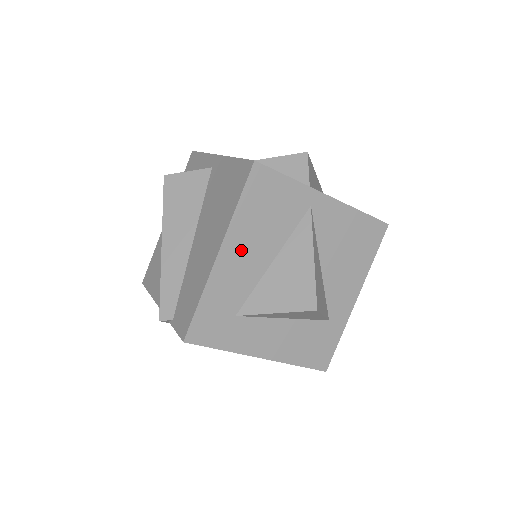
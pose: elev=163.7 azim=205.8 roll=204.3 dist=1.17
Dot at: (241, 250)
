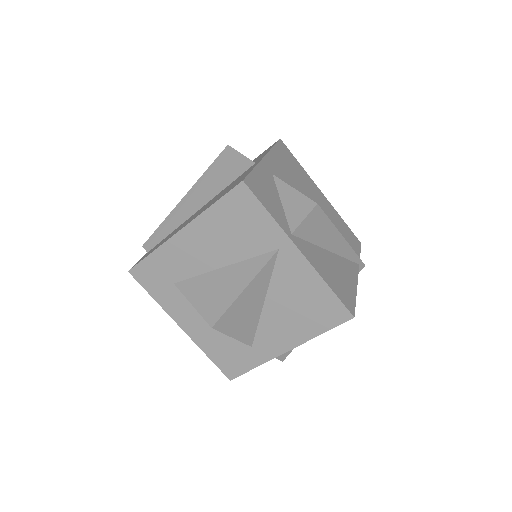
Dot at: (200, 241)
